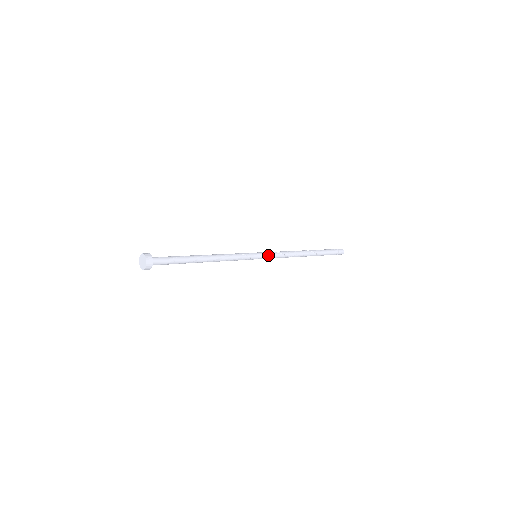
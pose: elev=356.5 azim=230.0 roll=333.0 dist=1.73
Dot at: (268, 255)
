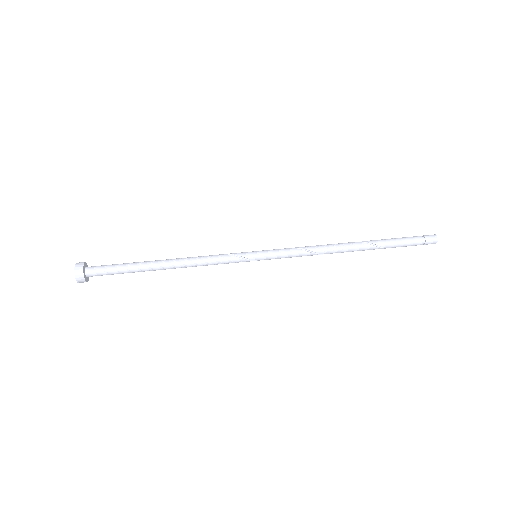
Dot at: (275, 252)
